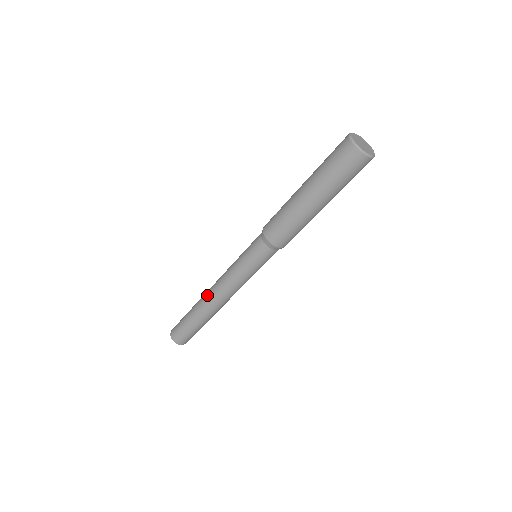
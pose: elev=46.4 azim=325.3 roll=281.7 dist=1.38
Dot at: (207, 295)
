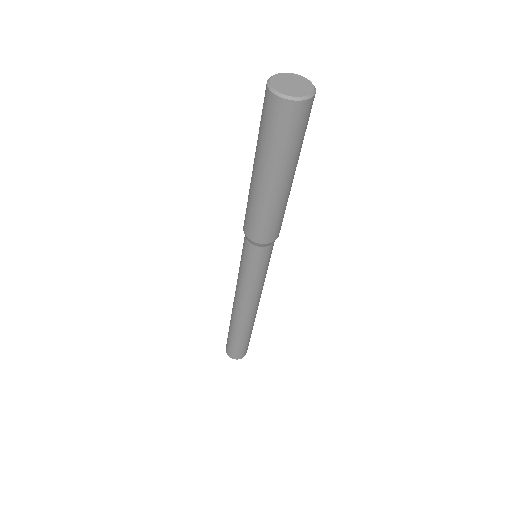
Dot at: (233, 302)
